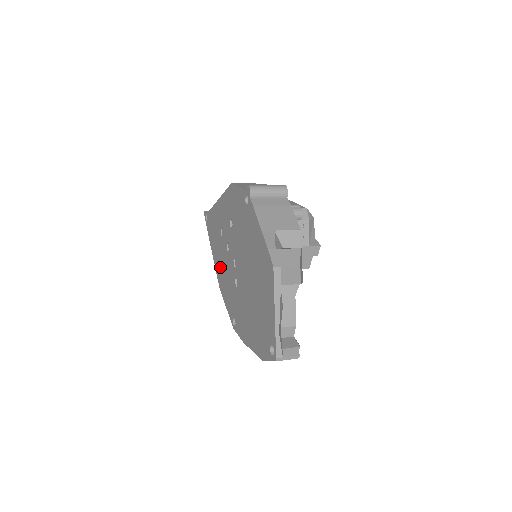
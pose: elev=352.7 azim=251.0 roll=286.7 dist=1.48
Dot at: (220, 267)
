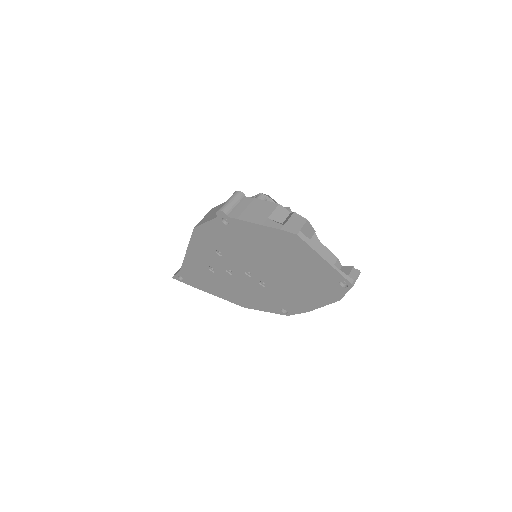
Dot at: (232, 293)
